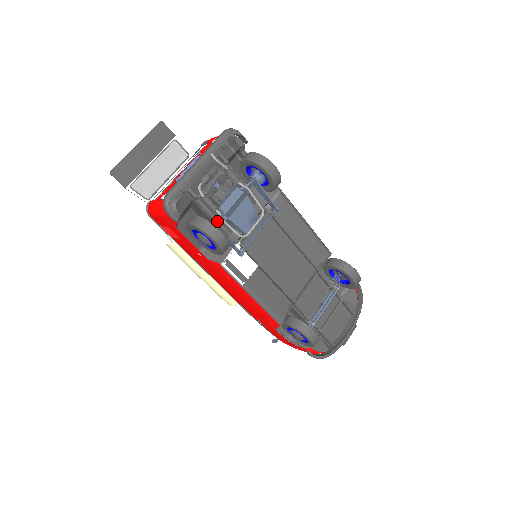
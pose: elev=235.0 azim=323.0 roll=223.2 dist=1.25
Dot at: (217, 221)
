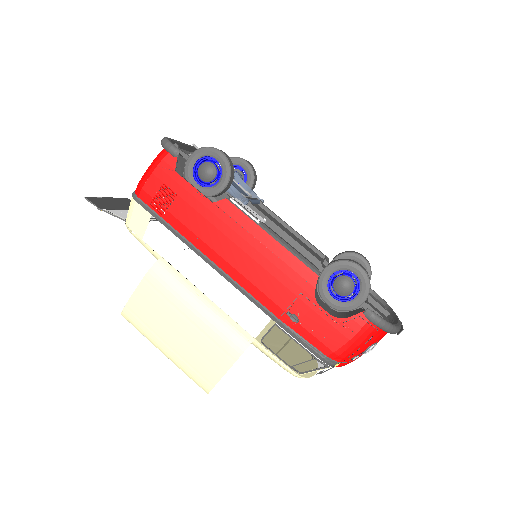
Dot at: occluded
